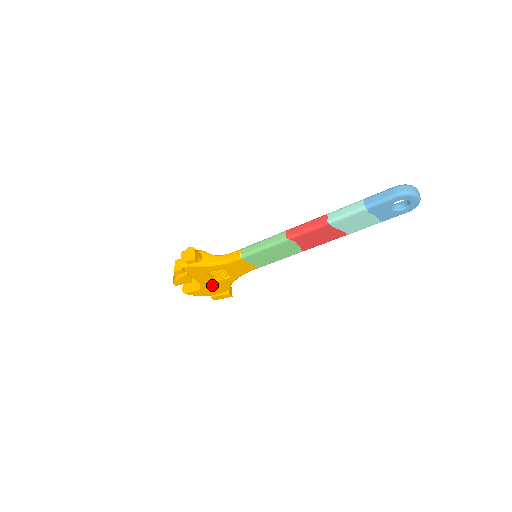
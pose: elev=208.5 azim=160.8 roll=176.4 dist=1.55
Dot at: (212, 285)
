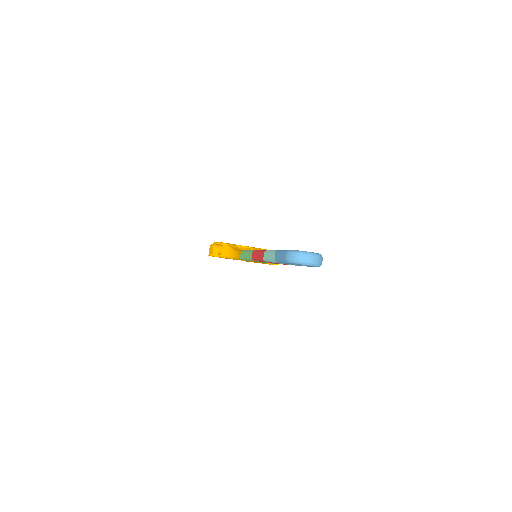
Dot at: occluded
